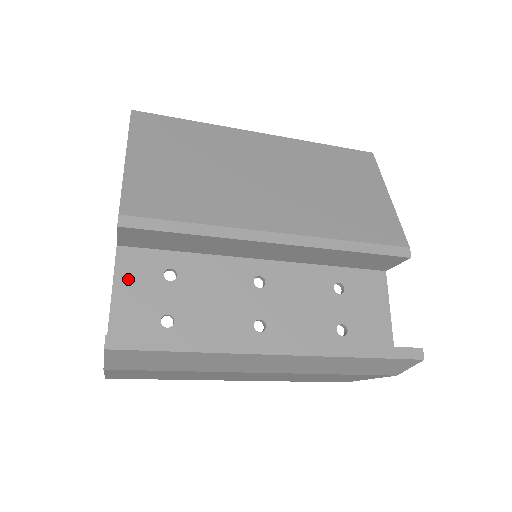
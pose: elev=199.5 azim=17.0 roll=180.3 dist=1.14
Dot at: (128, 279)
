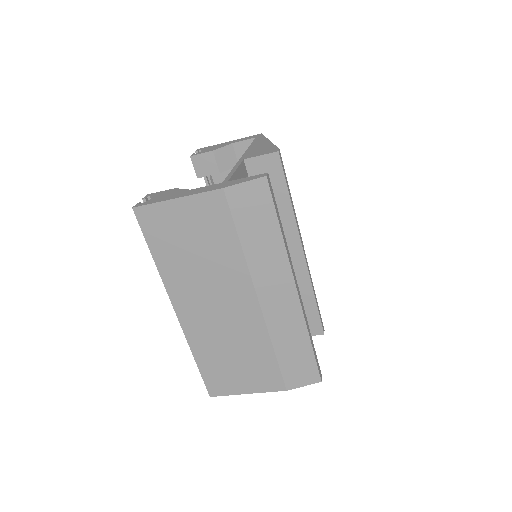
Dot at: (242, 176)
